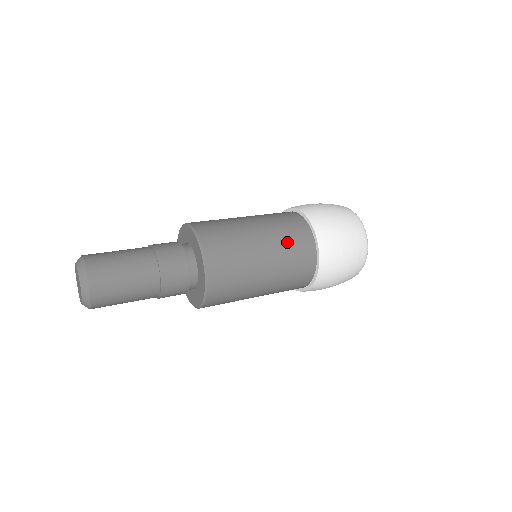
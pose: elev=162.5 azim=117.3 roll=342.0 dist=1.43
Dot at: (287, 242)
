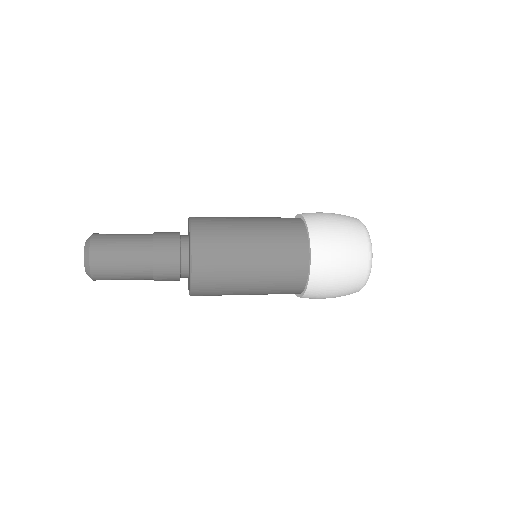
Dot at: (278, 246)
